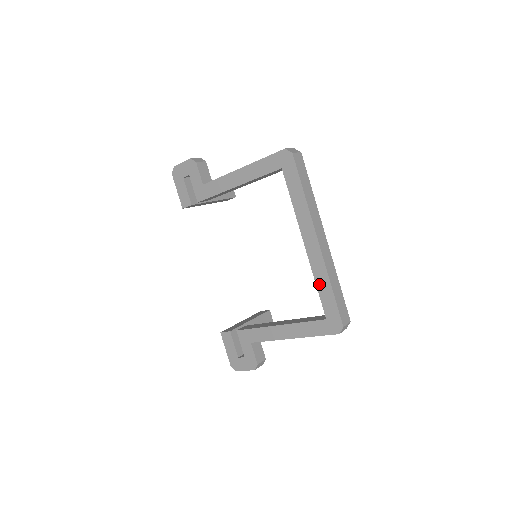
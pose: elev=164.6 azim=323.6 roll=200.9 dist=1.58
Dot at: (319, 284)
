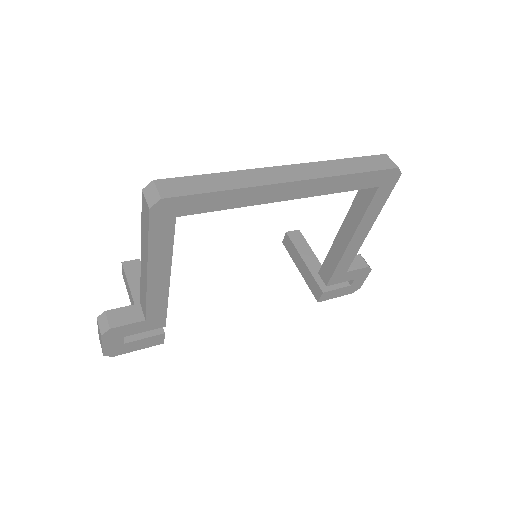
Dot at: (341, 189)
